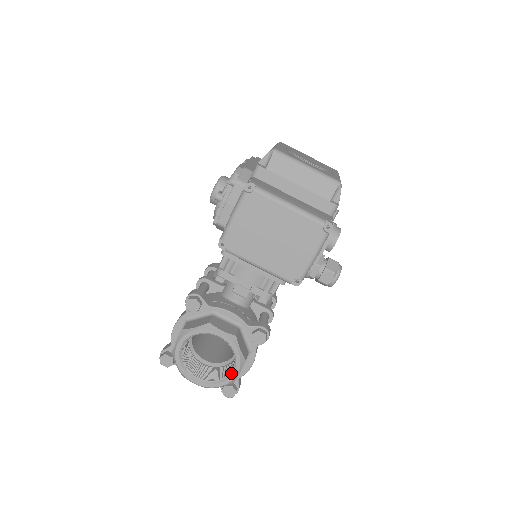
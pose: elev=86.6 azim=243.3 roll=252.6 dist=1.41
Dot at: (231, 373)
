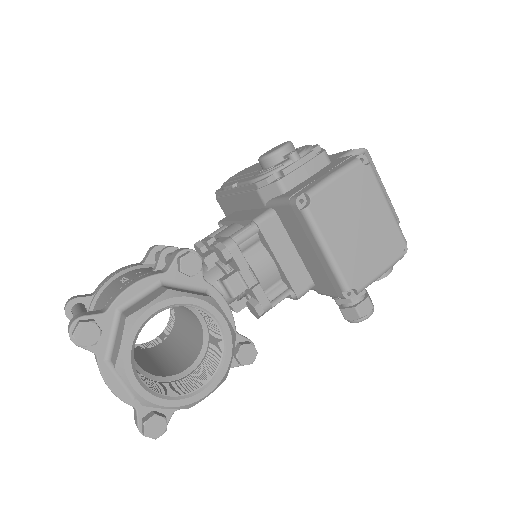
Dot at: (200, 389)
